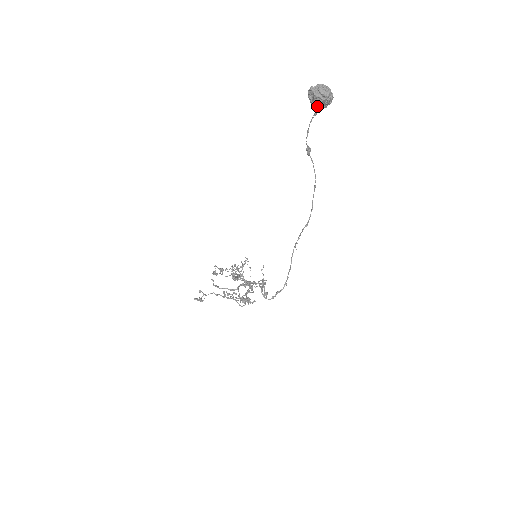
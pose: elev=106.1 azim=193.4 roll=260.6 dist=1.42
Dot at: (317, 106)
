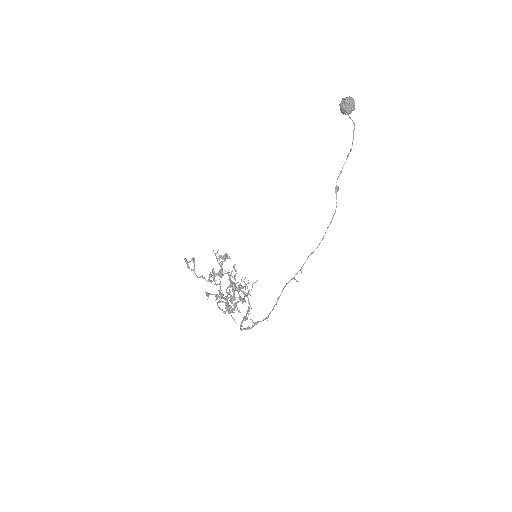
Dot at: (343, 112)
